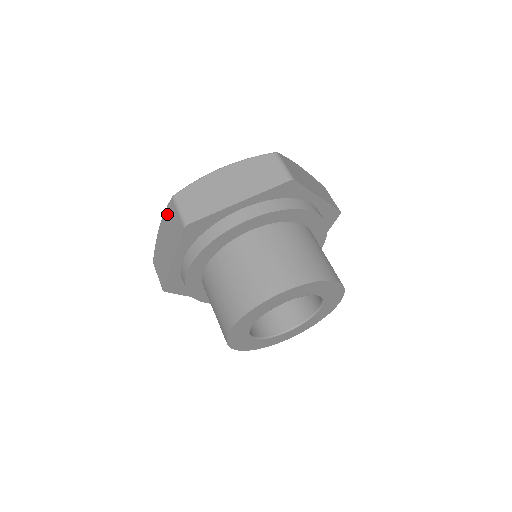
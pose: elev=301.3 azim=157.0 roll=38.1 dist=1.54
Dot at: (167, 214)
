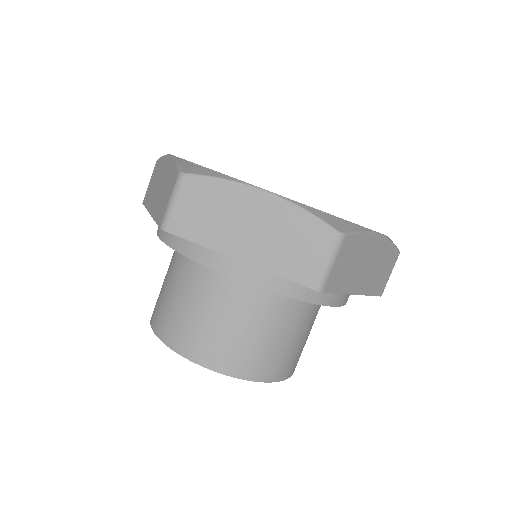
Dot at: (172, 170)
